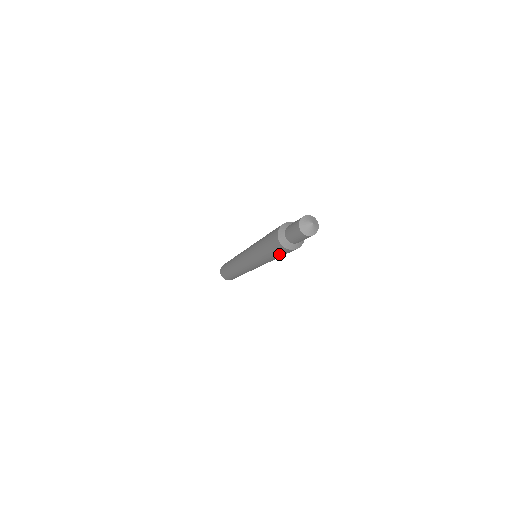
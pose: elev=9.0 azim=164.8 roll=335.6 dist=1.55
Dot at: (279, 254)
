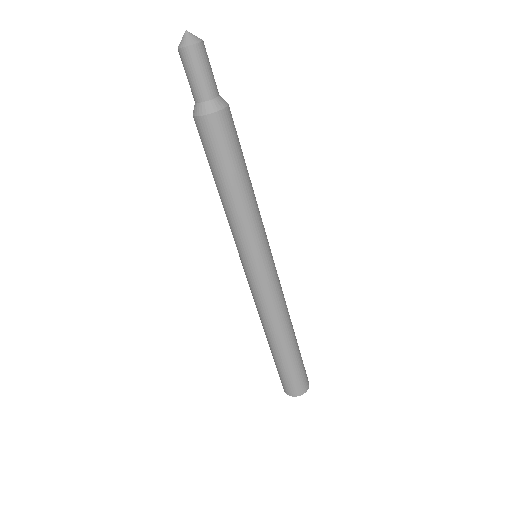
Dot at: (231, 151)
